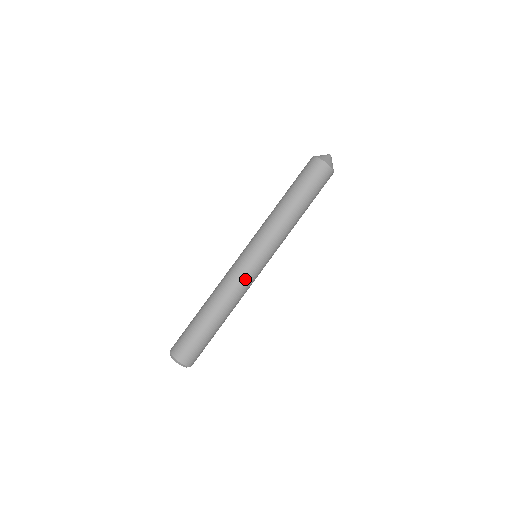
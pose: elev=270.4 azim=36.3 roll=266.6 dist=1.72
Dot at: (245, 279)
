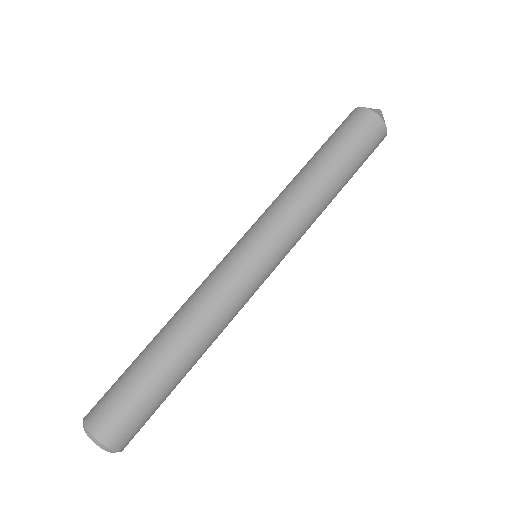
Dot at: (230, 285)
